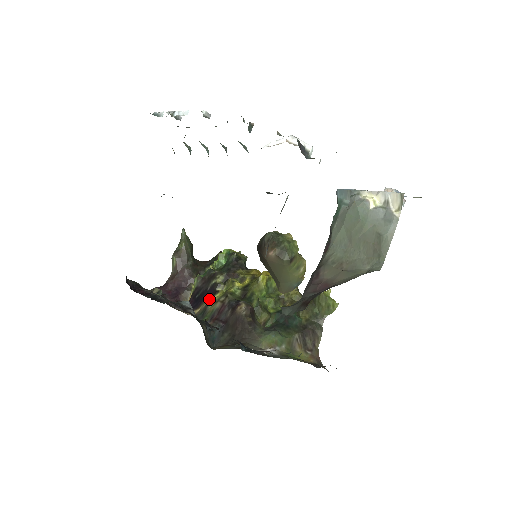
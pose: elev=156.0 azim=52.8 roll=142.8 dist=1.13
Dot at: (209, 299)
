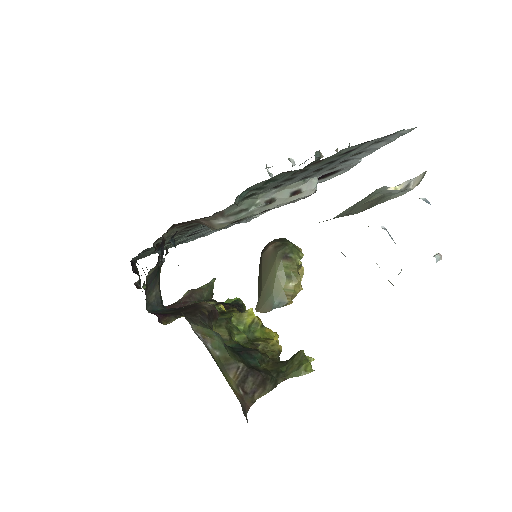
Dot at: occluded
